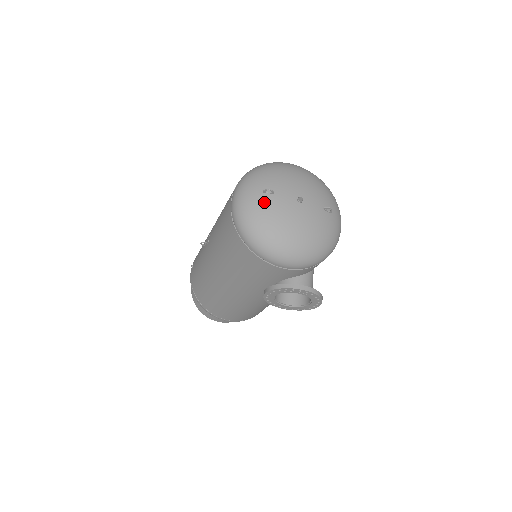
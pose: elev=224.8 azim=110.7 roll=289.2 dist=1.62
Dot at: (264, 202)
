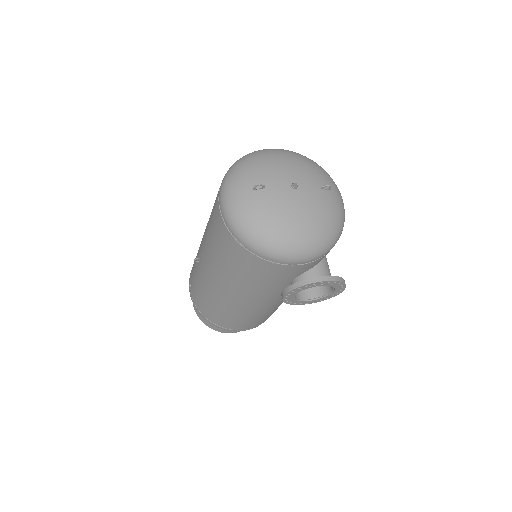
Dot at: (257, 200)
